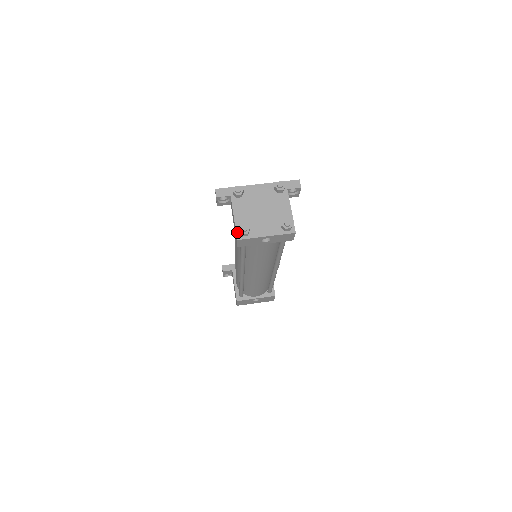
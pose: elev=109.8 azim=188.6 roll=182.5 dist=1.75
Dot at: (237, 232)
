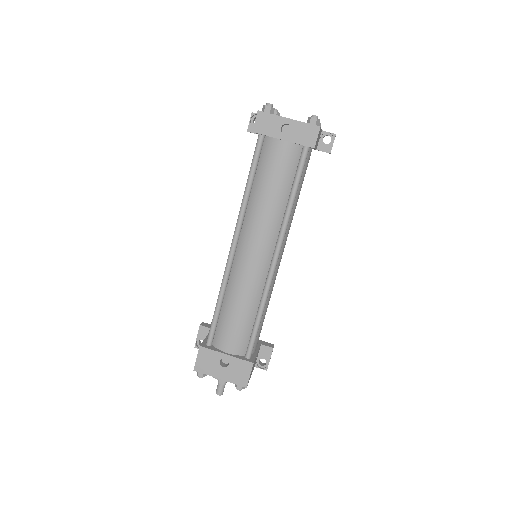
Dot at: occluded
